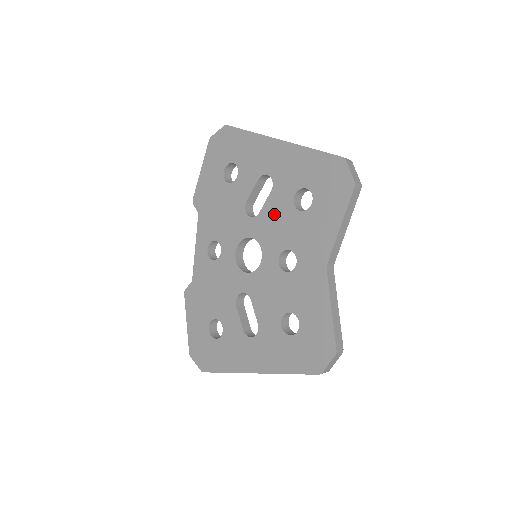
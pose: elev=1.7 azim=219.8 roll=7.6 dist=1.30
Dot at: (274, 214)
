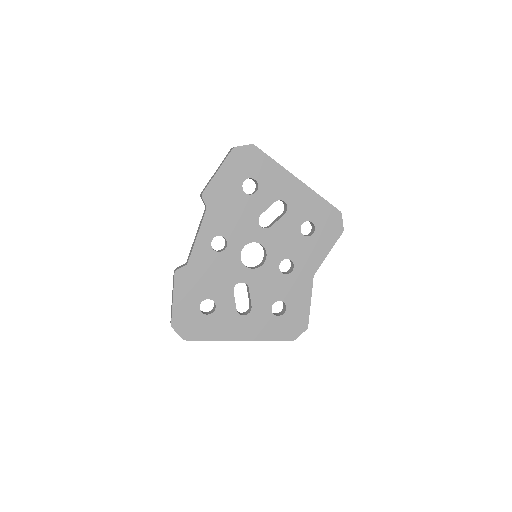
Dot at: (283, 232)
